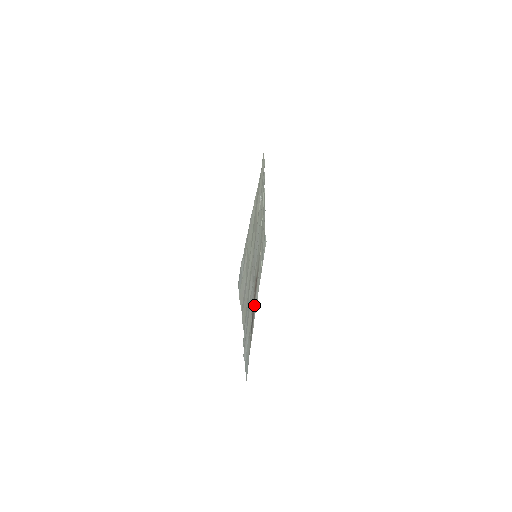
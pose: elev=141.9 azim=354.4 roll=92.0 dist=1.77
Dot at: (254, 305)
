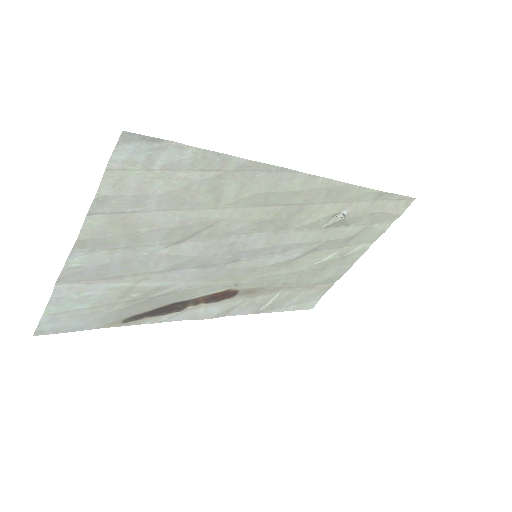
Dot at: (191, 307)
